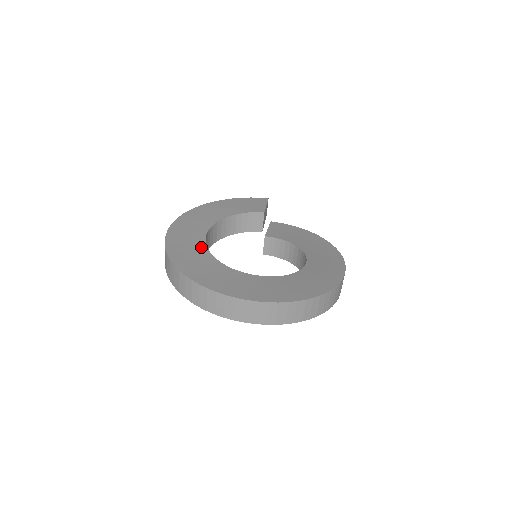
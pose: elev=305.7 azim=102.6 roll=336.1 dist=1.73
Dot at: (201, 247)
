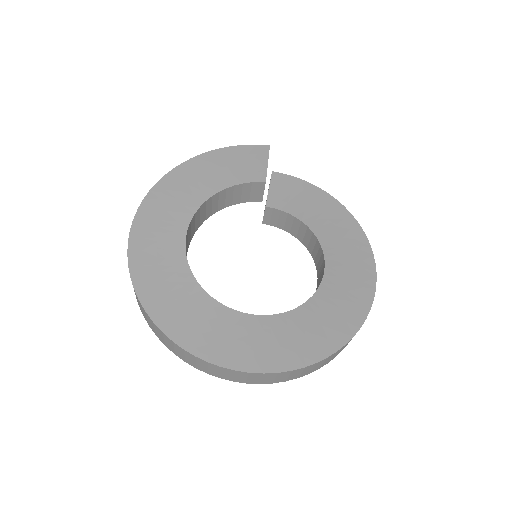
Dot at: (180, 267)
